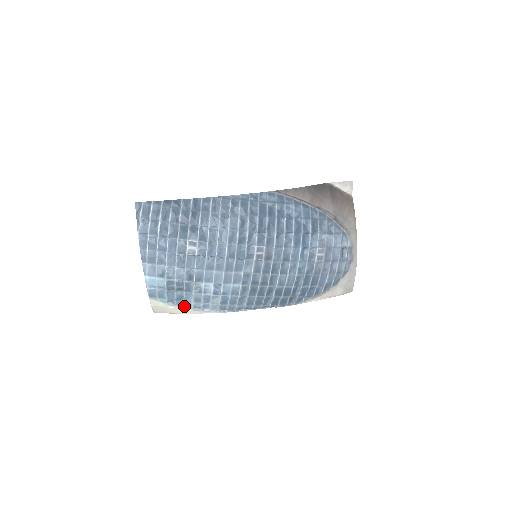
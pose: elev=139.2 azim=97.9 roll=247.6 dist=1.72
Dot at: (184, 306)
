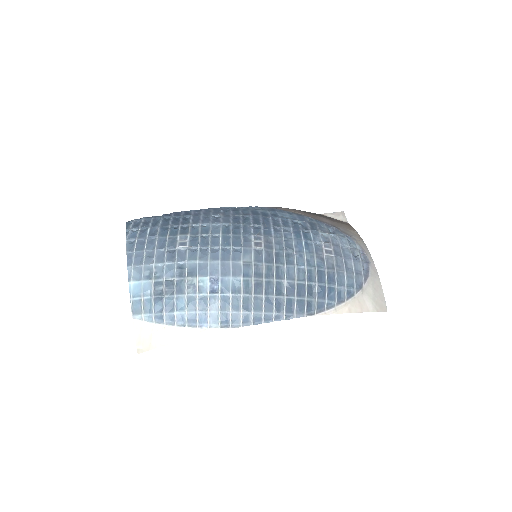
Dot at: (176, 323)
